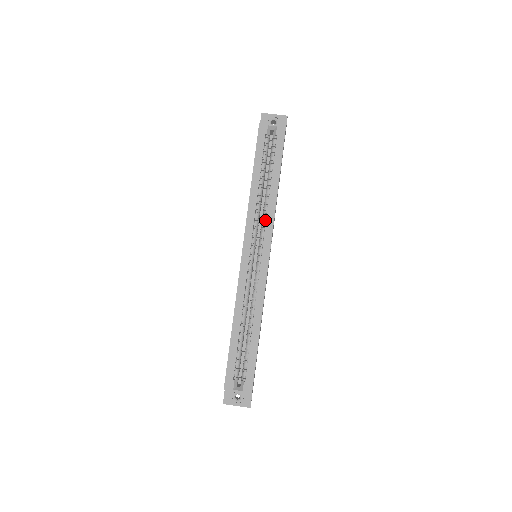
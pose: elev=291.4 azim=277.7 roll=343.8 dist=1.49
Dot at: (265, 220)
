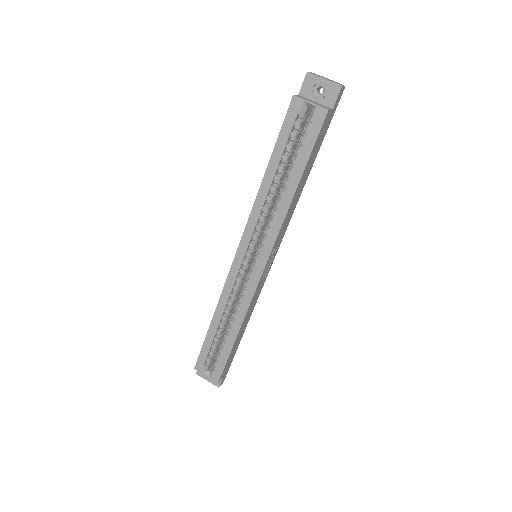
Dot at: (271, 225)
